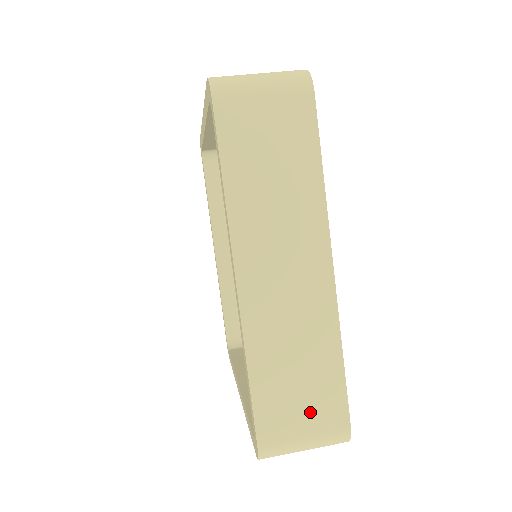
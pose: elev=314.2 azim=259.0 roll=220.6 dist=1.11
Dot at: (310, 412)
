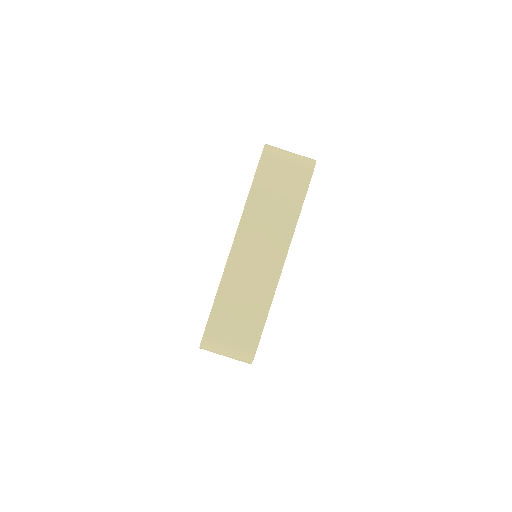
Dot at: (238, 333)
